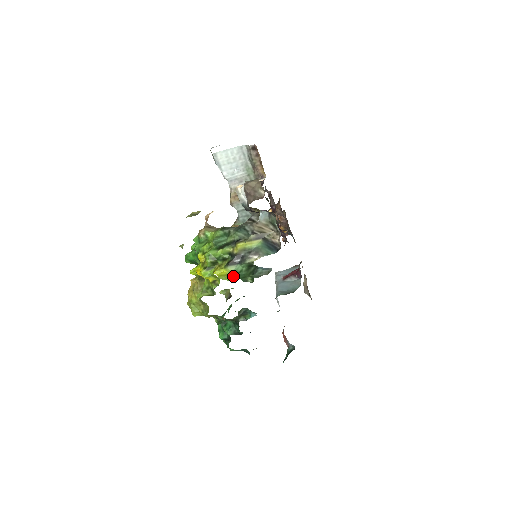
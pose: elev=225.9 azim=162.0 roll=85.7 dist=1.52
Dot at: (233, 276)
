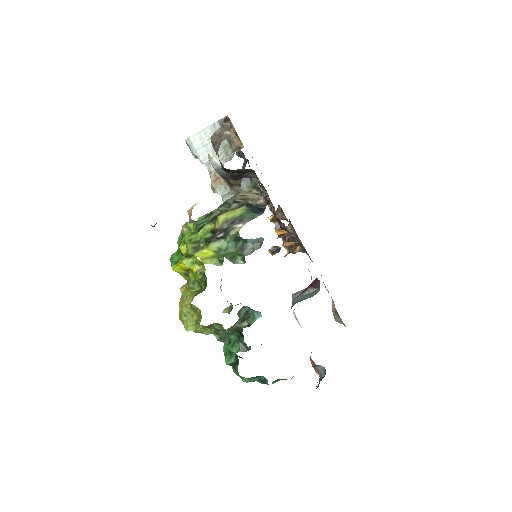
Dot at: (219, 257)
